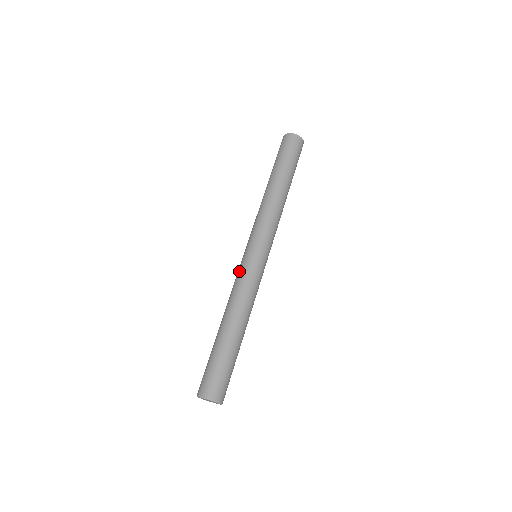
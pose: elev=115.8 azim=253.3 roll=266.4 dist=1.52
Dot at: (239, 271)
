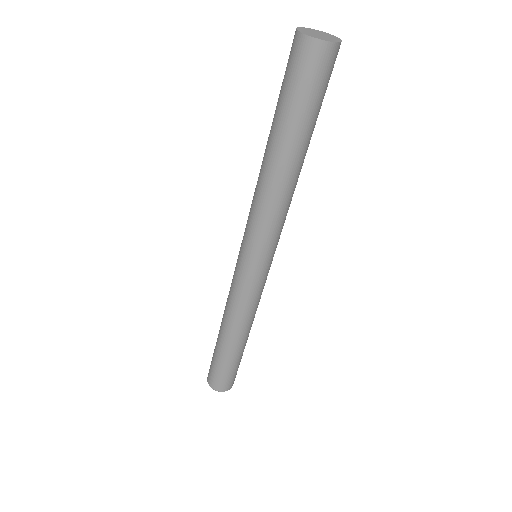
Dot at: (235, 283)
